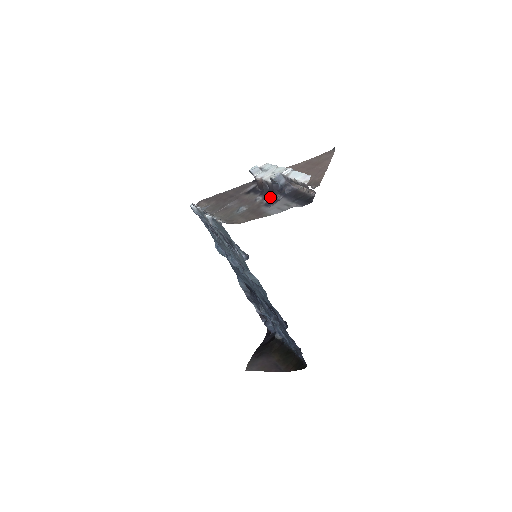
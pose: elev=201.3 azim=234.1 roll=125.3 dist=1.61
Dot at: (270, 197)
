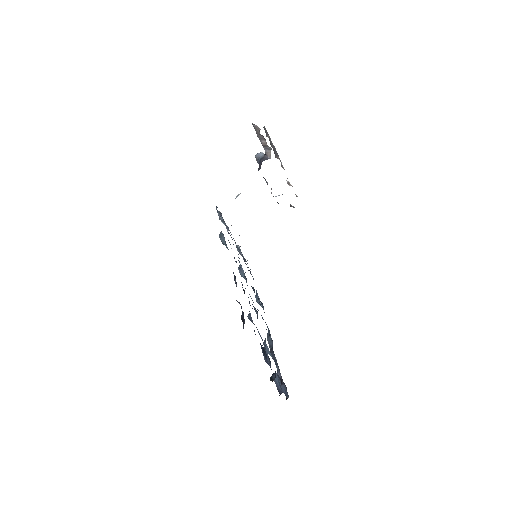
Dot at: occluded
